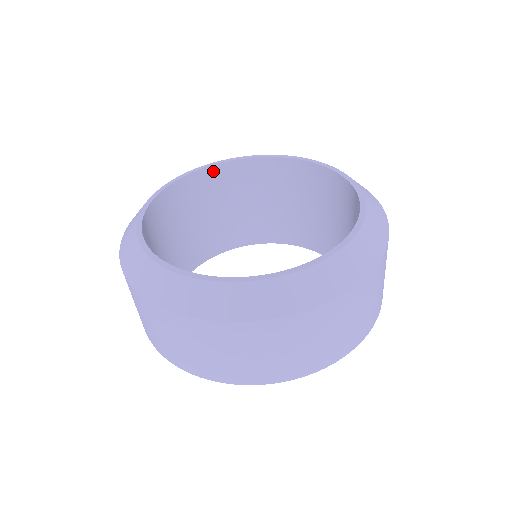
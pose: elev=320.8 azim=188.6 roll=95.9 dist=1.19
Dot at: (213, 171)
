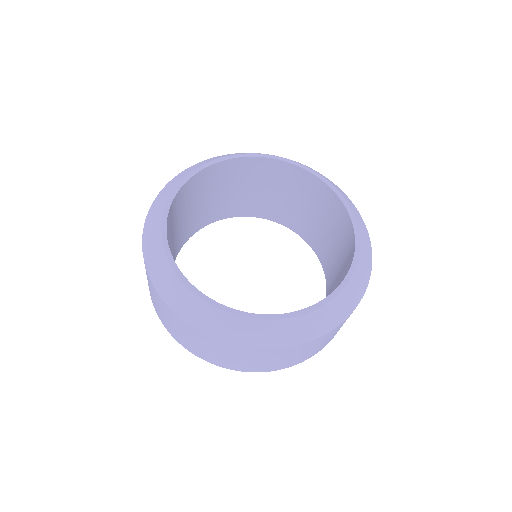
Dot at: (219, 166)
